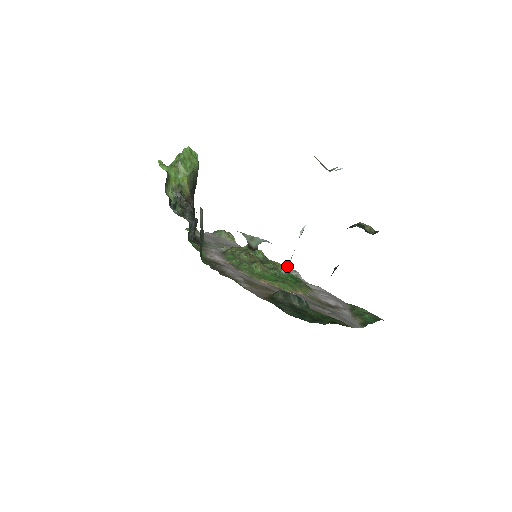
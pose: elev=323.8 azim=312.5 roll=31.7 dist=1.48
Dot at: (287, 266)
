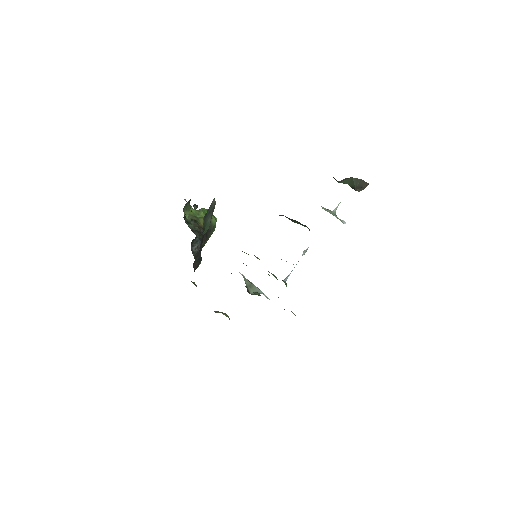
Dot at: (286, 277)
